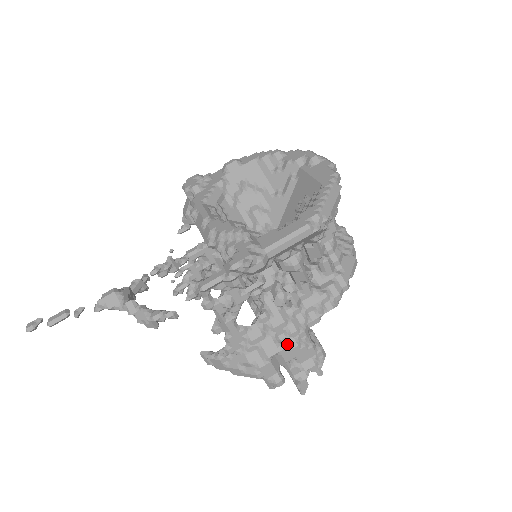
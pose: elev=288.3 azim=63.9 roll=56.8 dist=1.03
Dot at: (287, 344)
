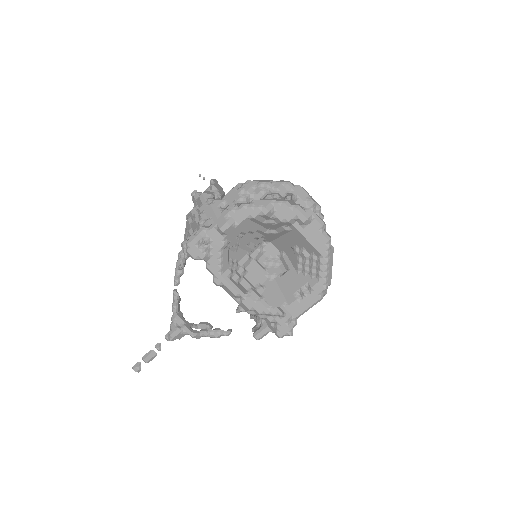
Dot at: occluded
